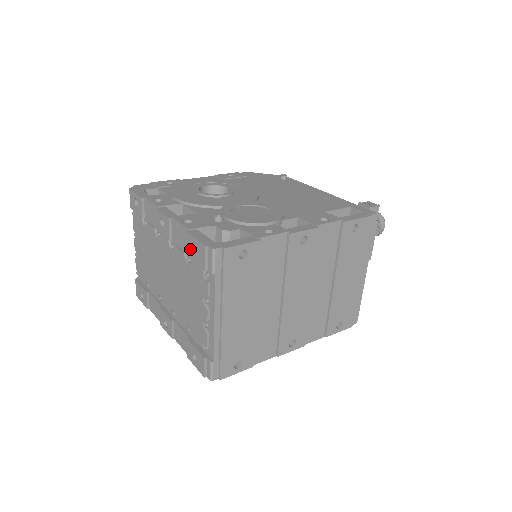
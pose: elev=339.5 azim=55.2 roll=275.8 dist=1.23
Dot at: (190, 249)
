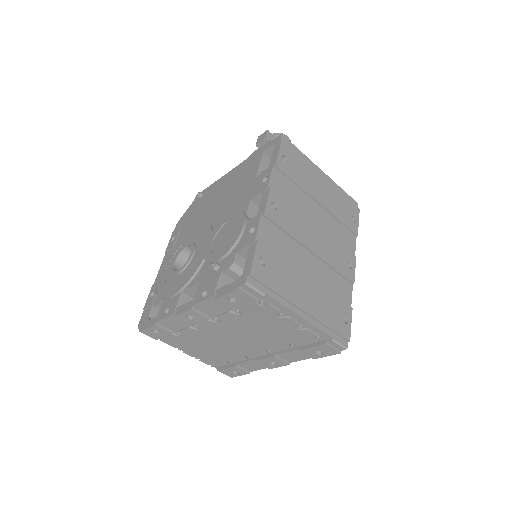
Dot at: (231, 304)
